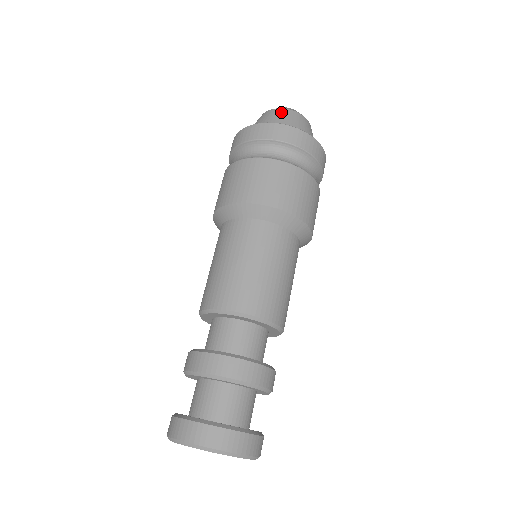
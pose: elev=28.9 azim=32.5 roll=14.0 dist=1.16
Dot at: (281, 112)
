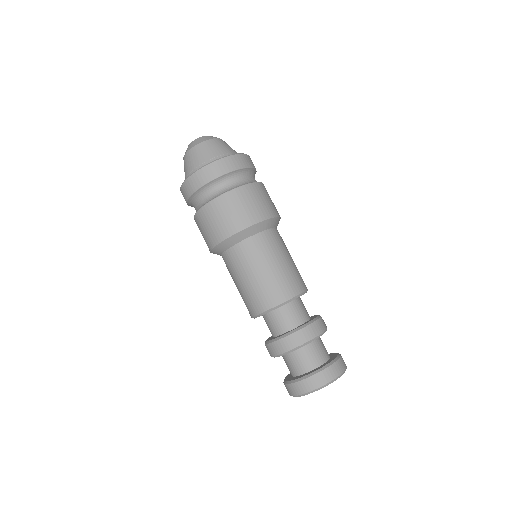
Dot at: (196, 151)
